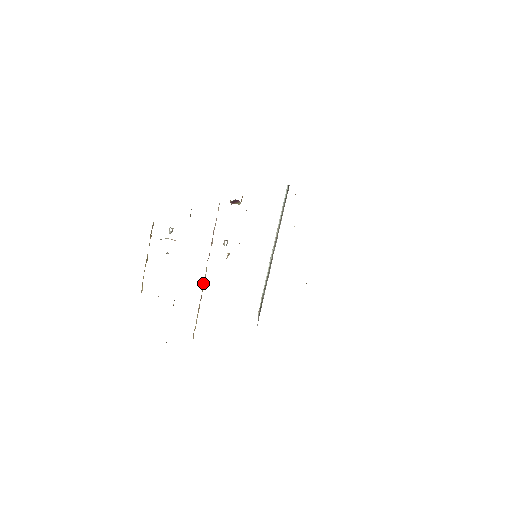
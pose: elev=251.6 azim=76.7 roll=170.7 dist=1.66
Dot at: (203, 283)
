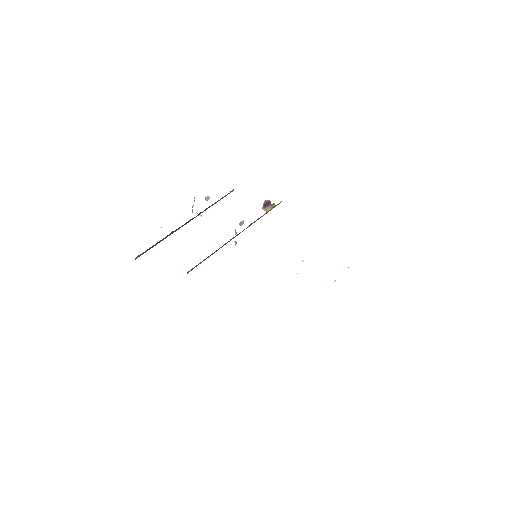
Dot at: occluded
